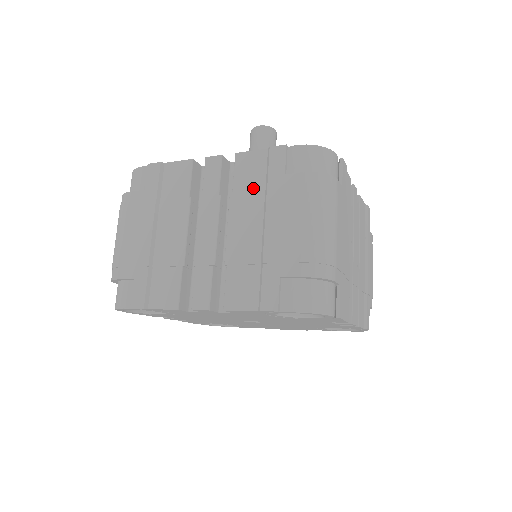
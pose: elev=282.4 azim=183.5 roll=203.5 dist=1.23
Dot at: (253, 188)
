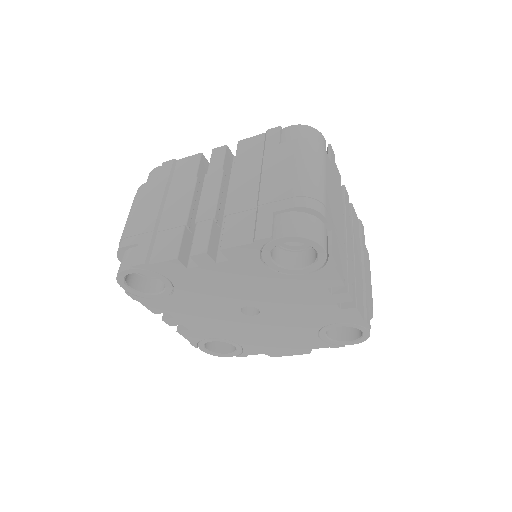
Dot at: (252, 159)
